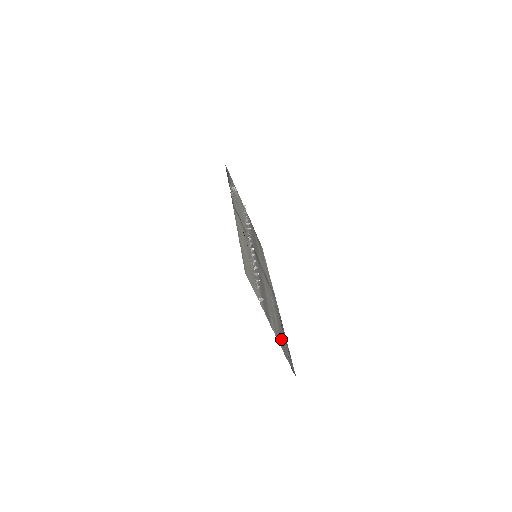
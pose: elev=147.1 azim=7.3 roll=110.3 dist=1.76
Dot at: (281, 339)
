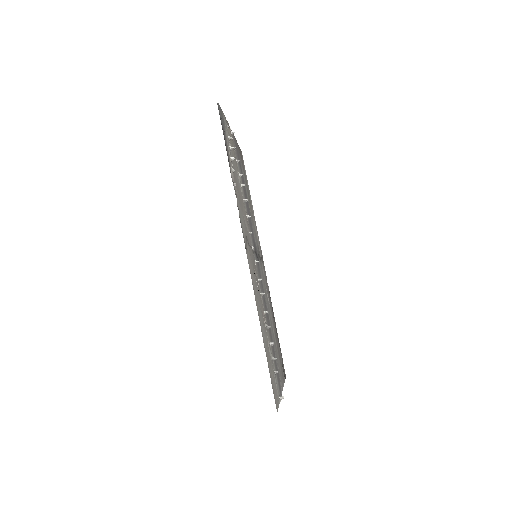
Dot at: occluded
